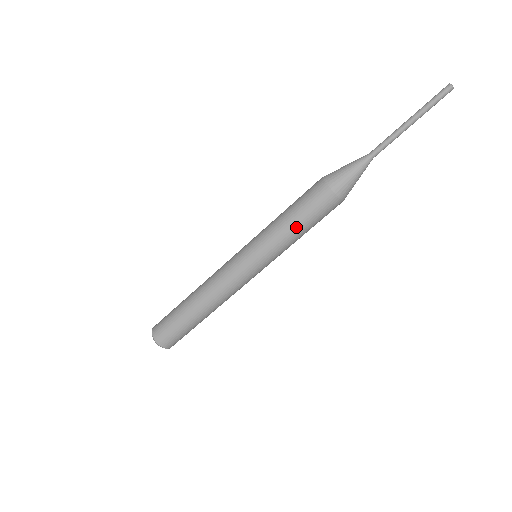
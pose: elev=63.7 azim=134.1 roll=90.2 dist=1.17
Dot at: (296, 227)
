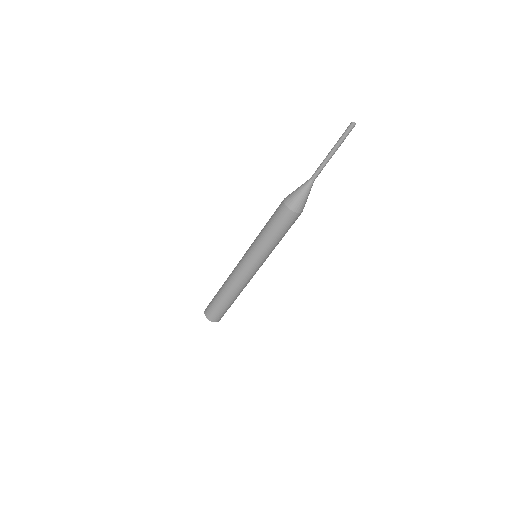
Dot at: (276, 237)
